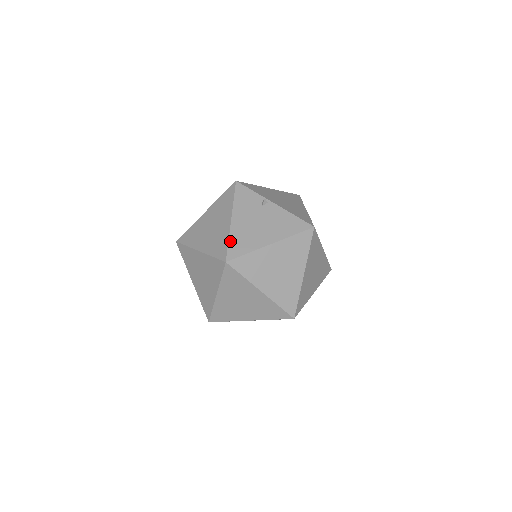
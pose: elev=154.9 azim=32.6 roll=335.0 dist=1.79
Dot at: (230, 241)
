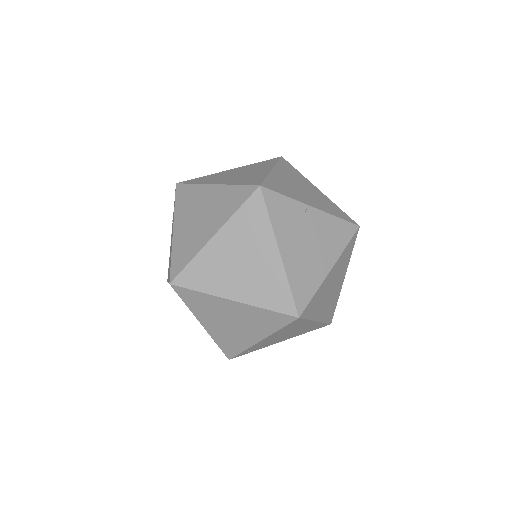
Dot at: (292, 286)
